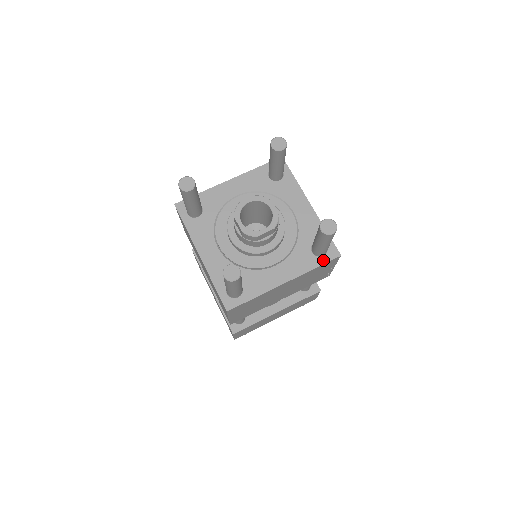
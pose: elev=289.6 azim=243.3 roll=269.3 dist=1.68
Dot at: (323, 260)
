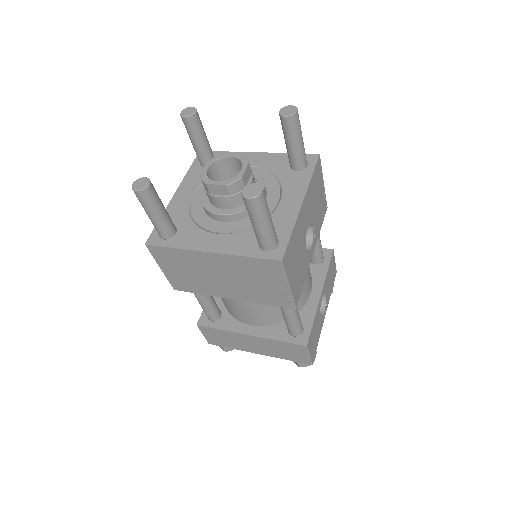
Dot at: (261, 254)
